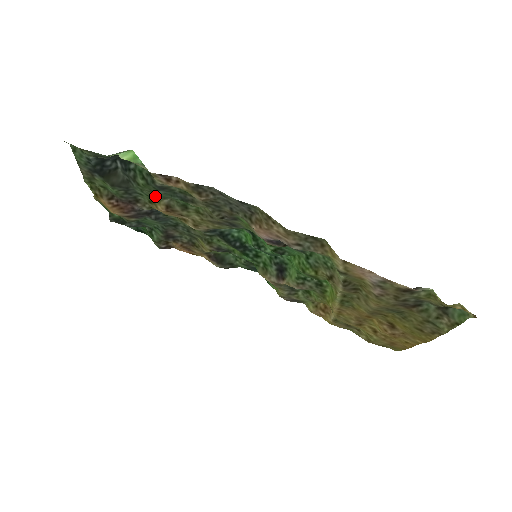
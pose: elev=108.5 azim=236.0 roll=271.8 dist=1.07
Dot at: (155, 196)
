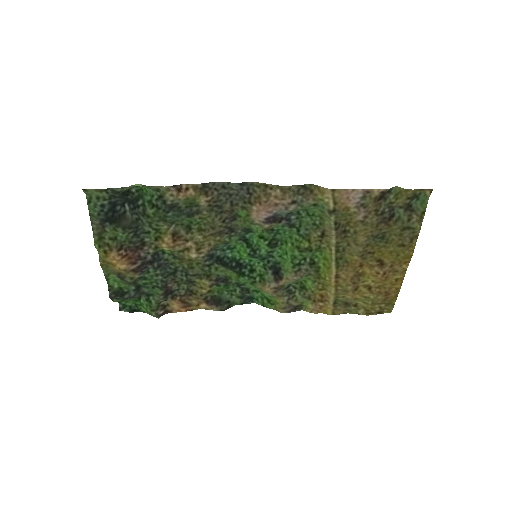
Dot at: (163, 225)
